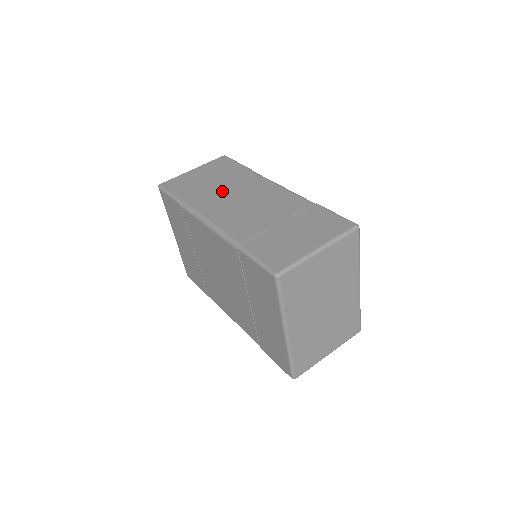
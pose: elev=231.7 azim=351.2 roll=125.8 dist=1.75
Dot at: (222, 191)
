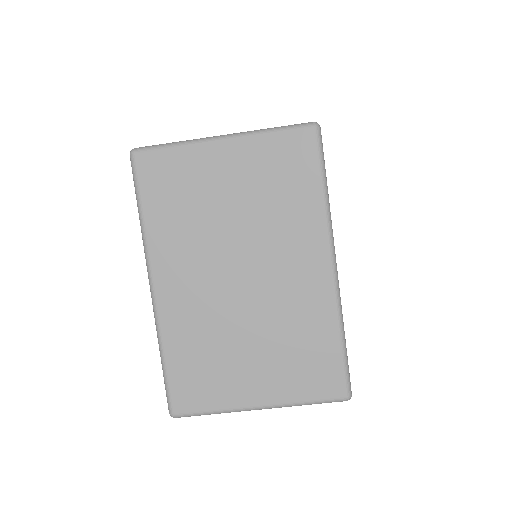
Dot at: occluded
